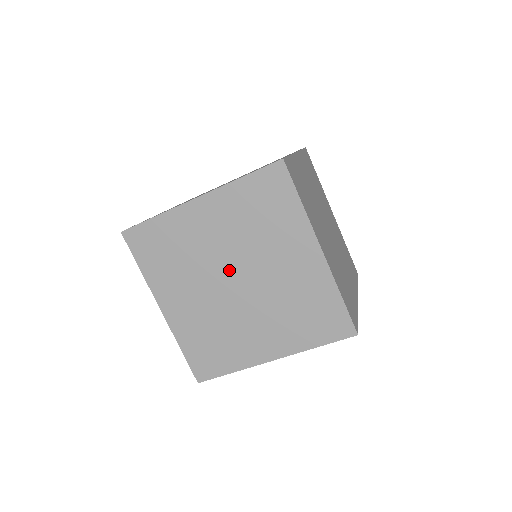
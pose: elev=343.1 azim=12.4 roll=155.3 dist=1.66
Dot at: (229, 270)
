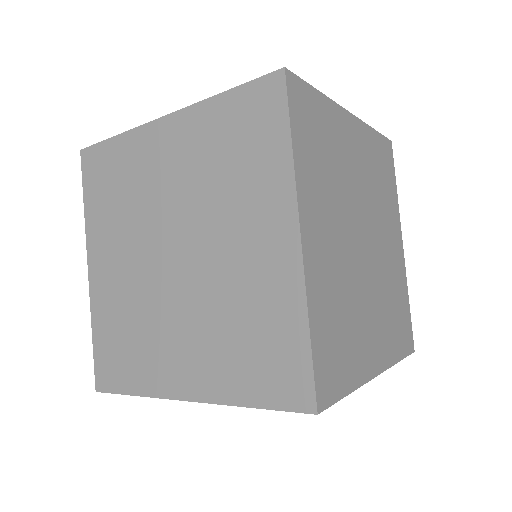
Dot at: (172, 234)
